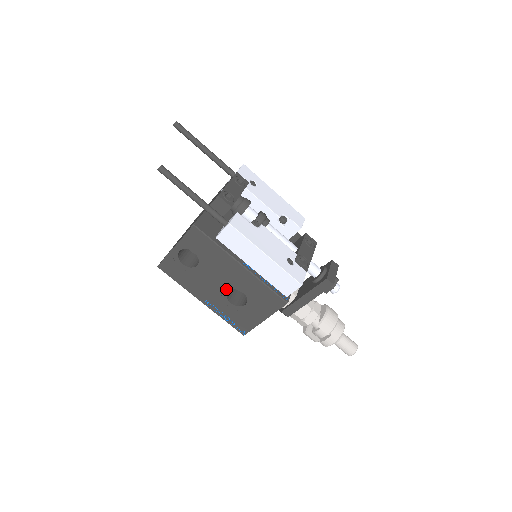
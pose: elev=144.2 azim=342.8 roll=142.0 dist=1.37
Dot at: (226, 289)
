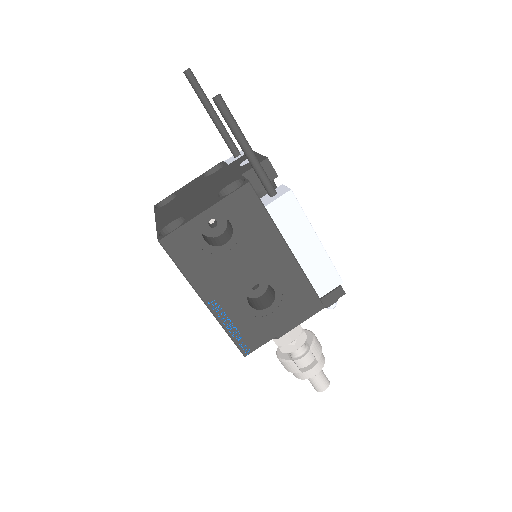
Dot at: (252, 283)
